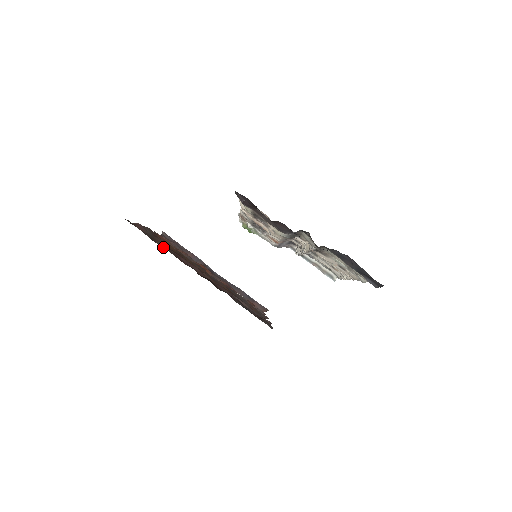
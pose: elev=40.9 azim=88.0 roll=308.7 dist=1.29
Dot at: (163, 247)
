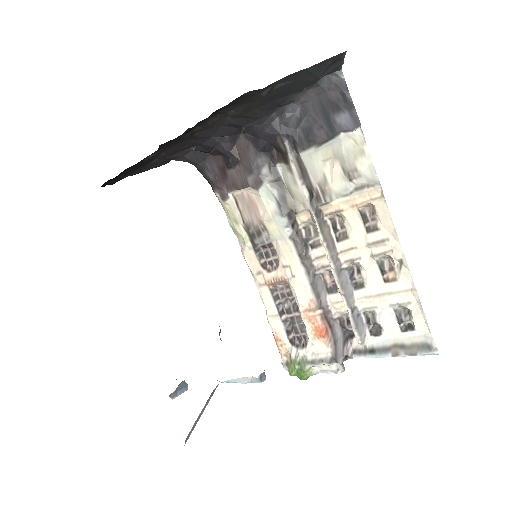
Dot at: occluded
